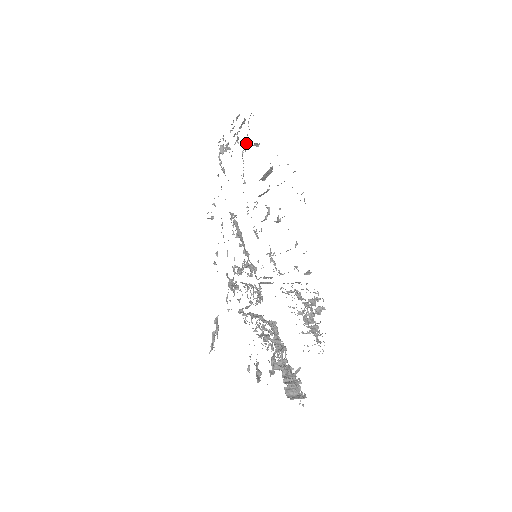
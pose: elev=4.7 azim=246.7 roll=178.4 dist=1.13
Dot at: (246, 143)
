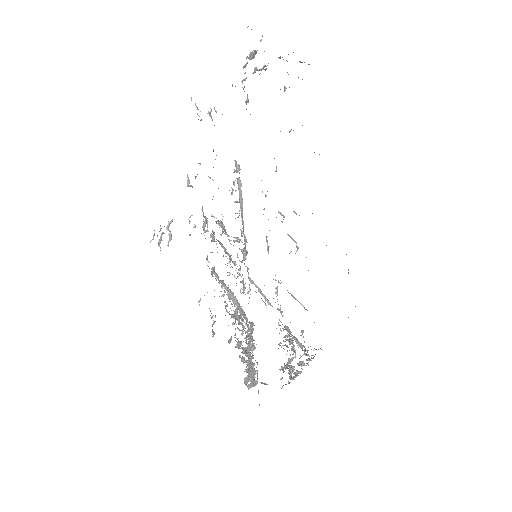
Dot at: occluded
